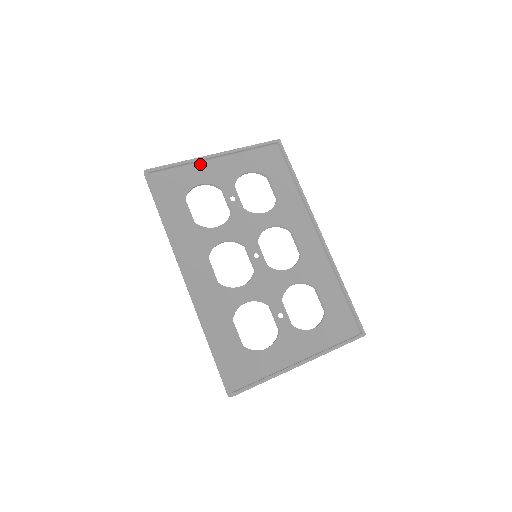
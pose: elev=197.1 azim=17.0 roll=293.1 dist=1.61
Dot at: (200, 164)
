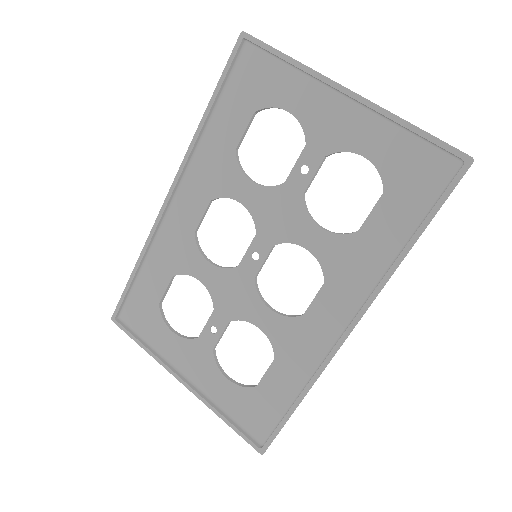
Dot at: (317, 84)
